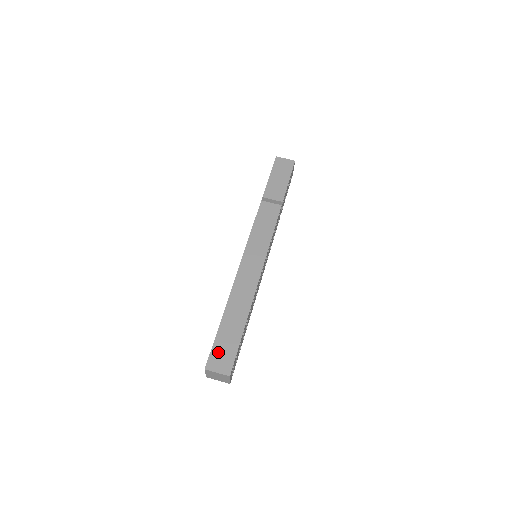
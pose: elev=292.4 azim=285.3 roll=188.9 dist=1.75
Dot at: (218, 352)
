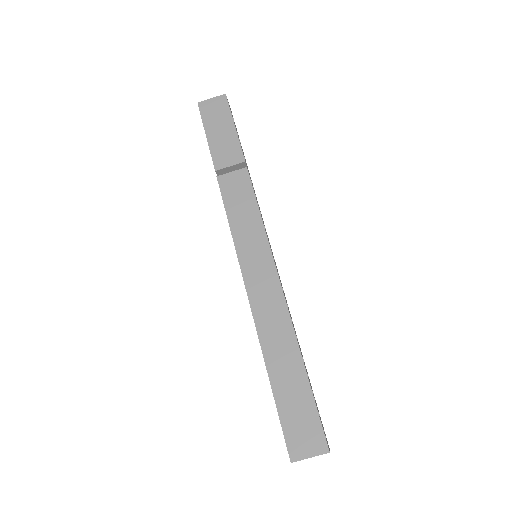
Dot at: (293, 427)
